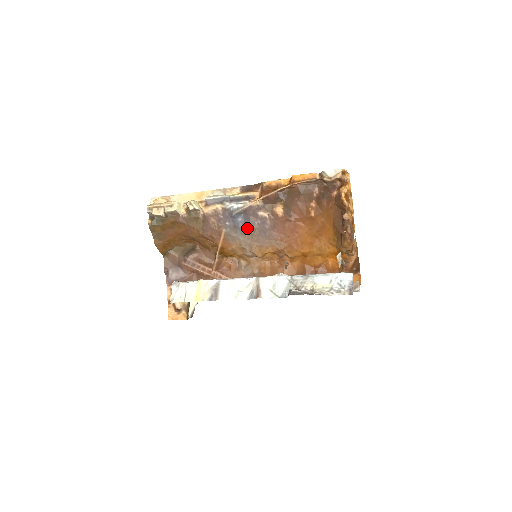
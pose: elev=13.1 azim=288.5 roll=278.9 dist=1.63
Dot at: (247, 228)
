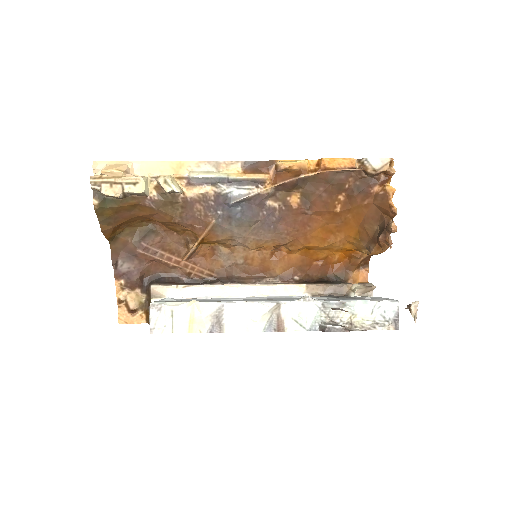
Dot at: (247, 220)
